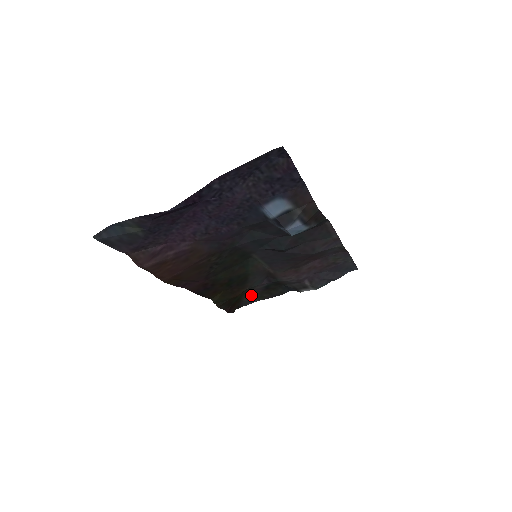
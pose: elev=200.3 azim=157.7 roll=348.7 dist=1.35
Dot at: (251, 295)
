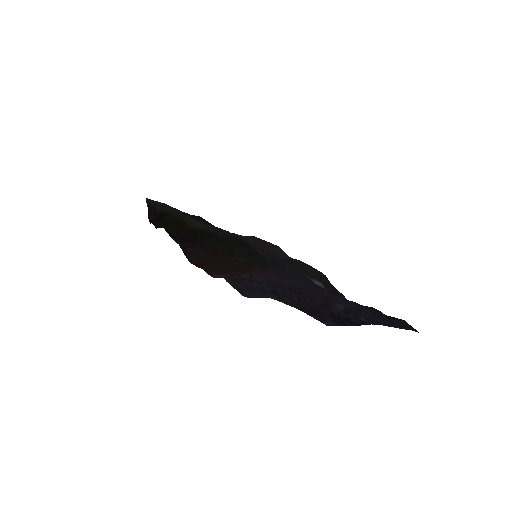
Dot at: (174, 209)
